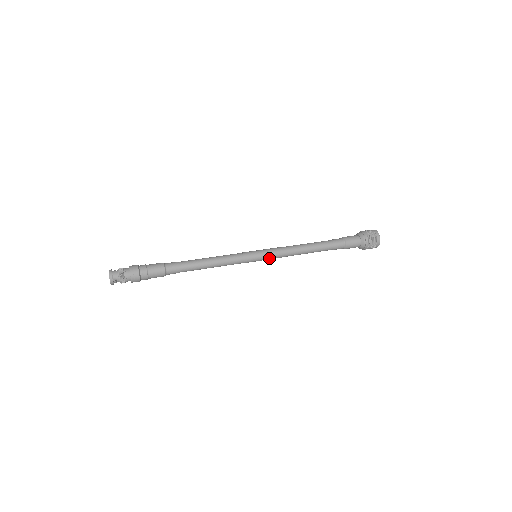
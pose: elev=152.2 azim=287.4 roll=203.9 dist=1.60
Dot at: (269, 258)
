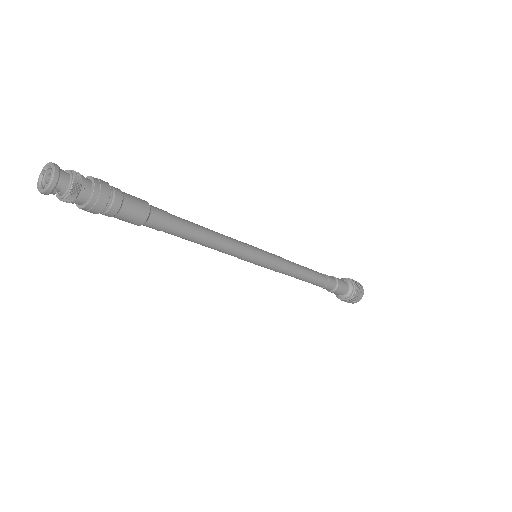
Dot at: (268, 267)
